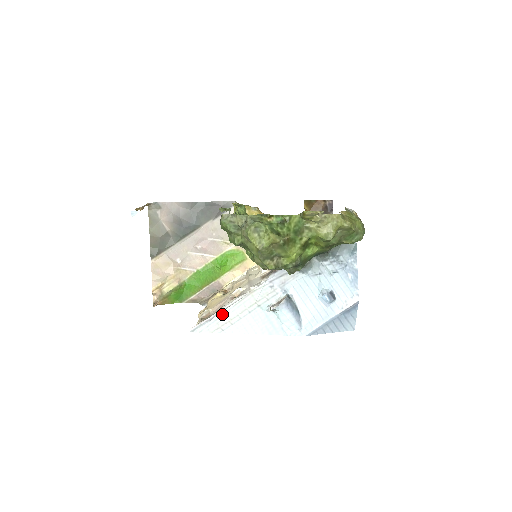
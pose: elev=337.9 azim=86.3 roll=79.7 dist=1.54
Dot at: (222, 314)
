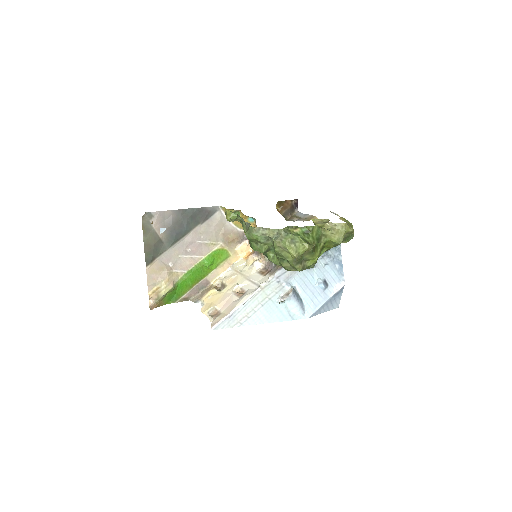
Dot at: (240, 310)
